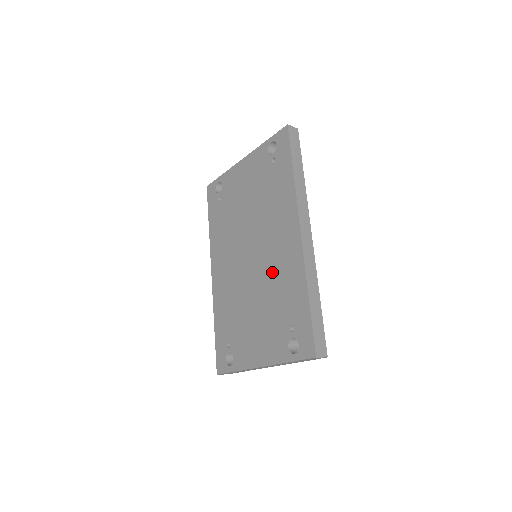
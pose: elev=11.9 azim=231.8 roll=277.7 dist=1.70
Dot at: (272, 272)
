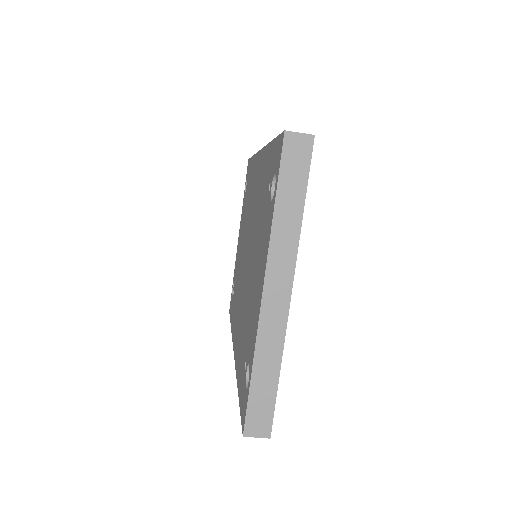
Dot at: (255, 215)
